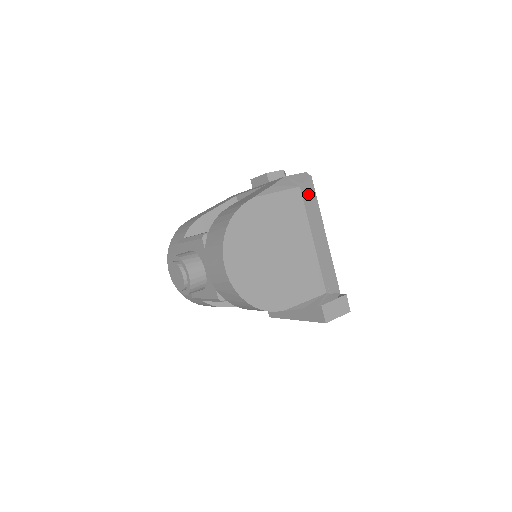
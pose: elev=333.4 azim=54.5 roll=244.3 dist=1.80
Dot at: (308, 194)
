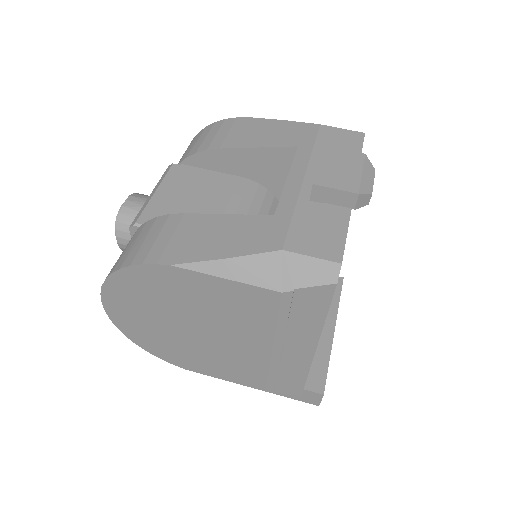
Dot at: (303, 303)
